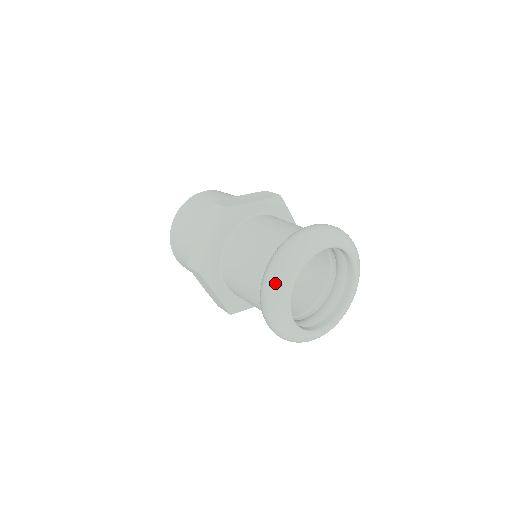
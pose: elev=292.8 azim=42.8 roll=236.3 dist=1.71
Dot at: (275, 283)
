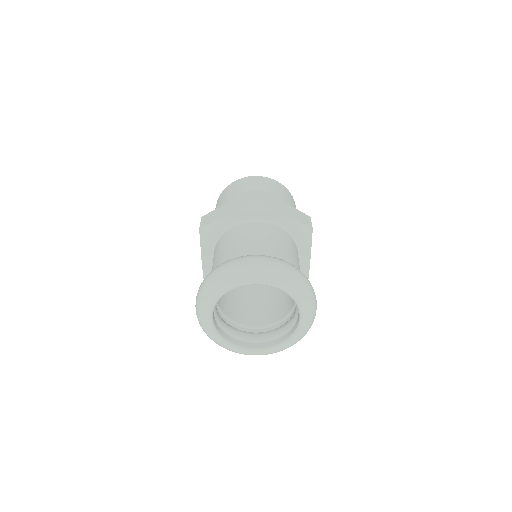
Dot at: (217, 276)
